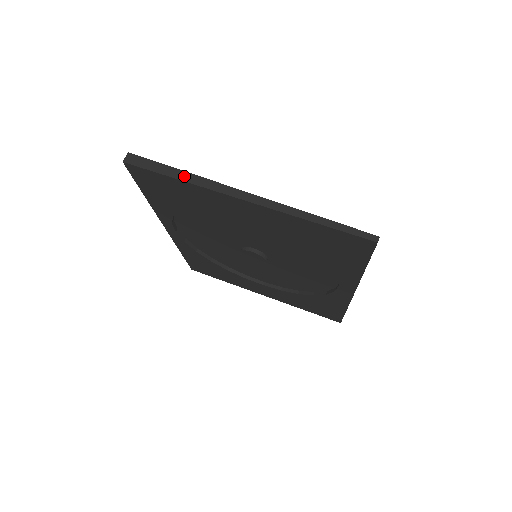
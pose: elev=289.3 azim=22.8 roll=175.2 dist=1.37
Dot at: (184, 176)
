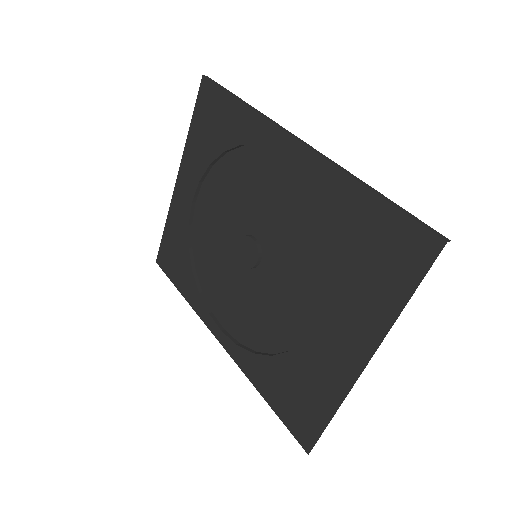
Dot at: occluded
